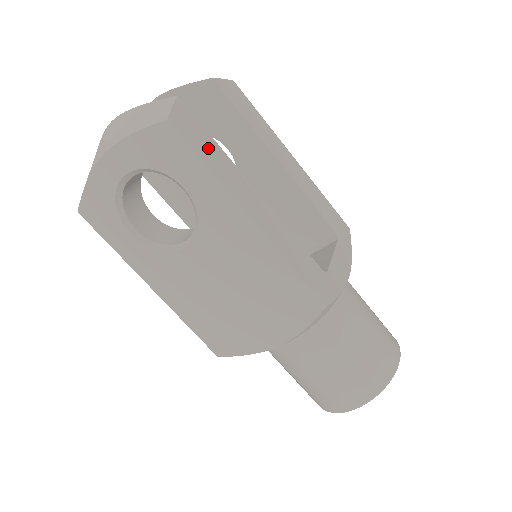
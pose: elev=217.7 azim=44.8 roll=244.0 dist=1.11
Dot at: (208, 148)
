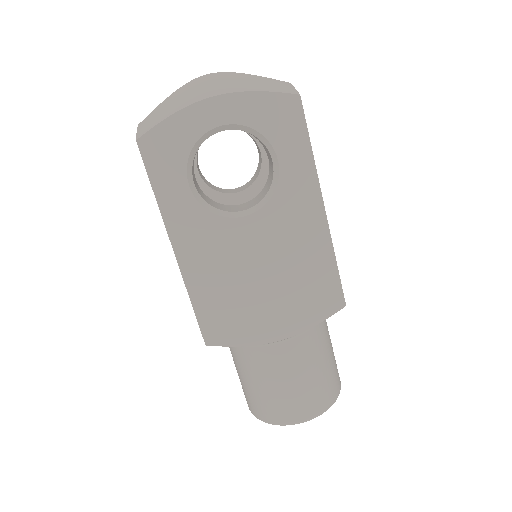
Dot at: occluded
